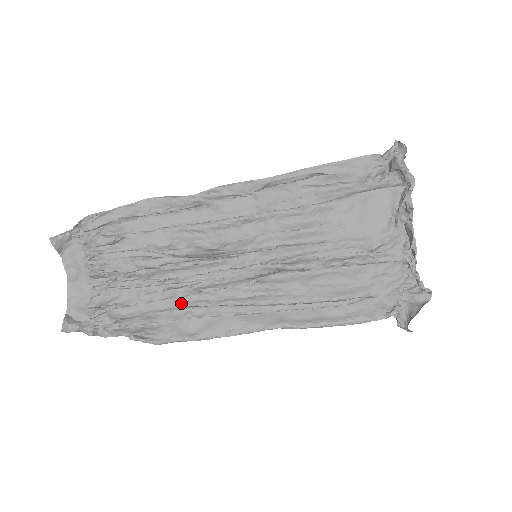
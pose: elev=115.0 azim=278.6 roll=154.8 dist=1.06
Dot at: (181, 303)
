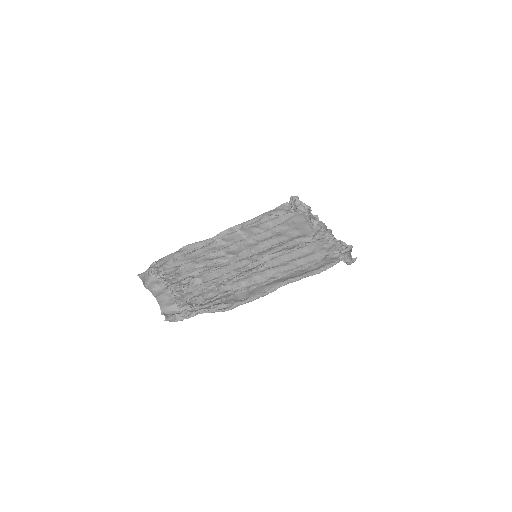
Dot at: (228, 289)
